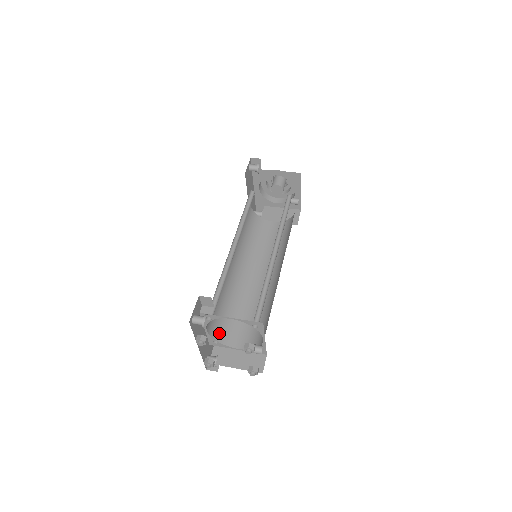
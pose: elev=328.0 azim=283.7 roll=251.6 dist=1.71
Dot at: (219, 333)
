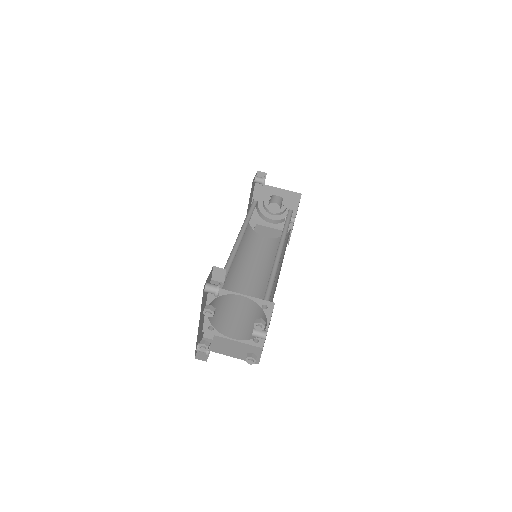
Dot at: (215, 320)
